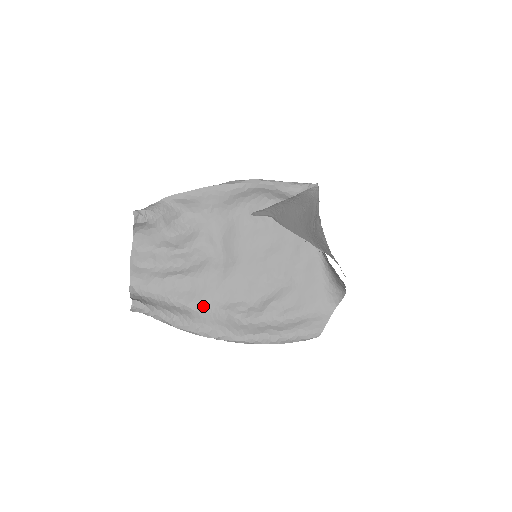
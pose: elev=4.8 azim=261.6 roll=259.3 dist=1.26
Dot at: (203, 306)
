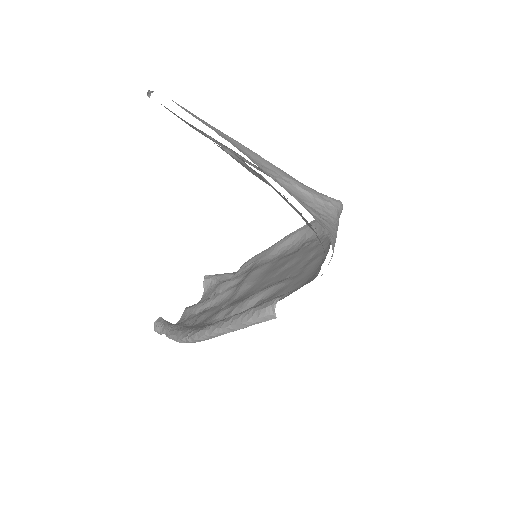
Dot at: occluded
